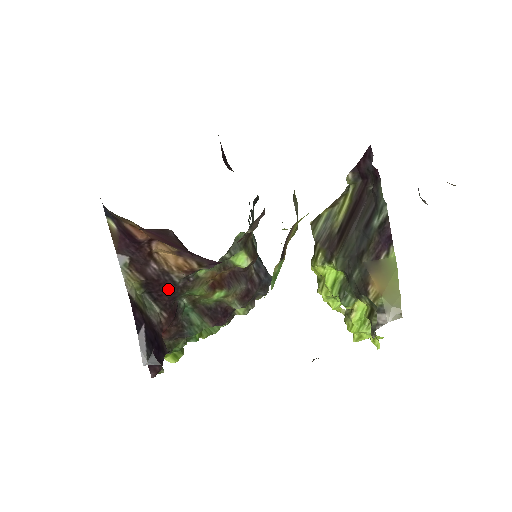
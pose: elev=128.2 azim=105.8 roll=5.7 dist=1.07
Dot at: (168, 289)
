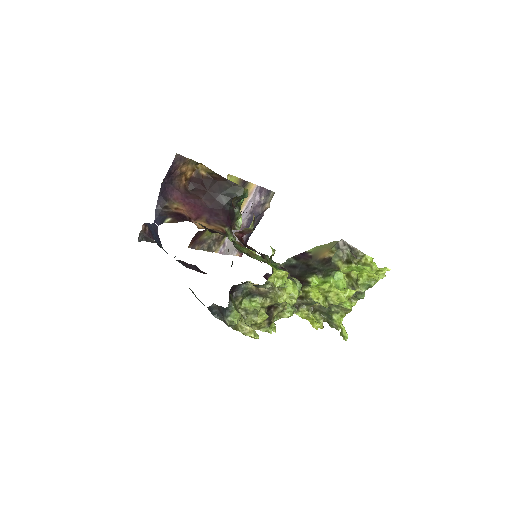
Dot at: (221, 234)
